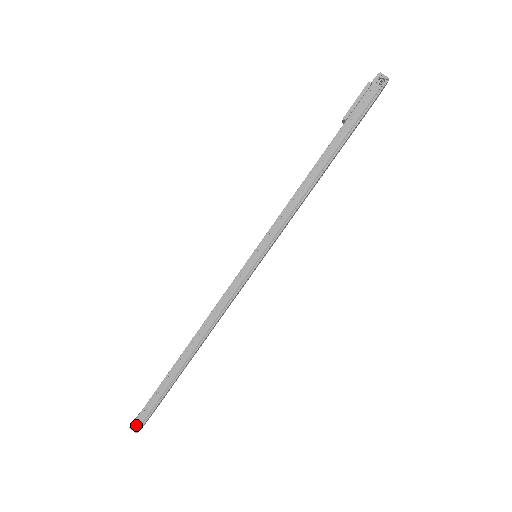
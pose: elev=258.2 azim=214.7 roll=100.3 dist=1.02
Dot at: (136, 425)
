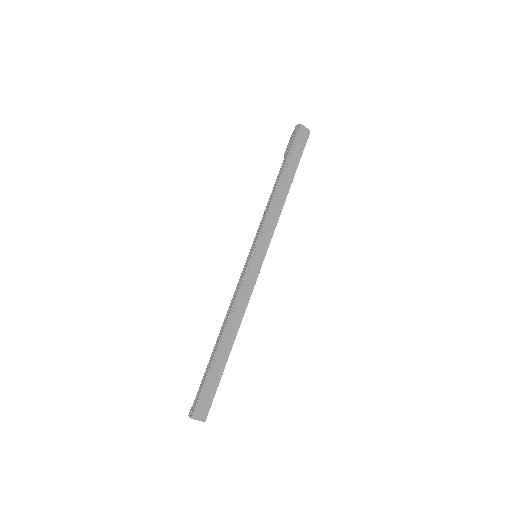
Dot at: (194, 414)
